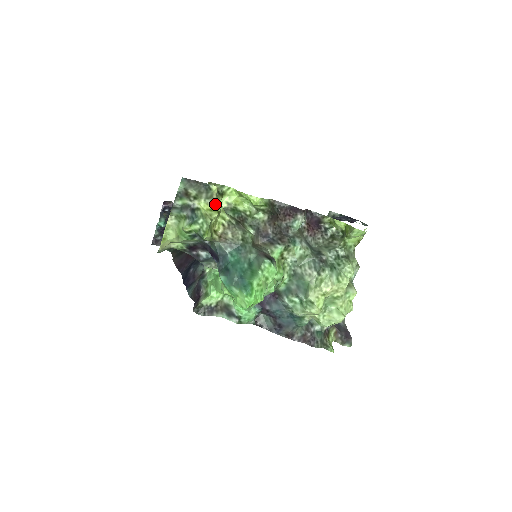
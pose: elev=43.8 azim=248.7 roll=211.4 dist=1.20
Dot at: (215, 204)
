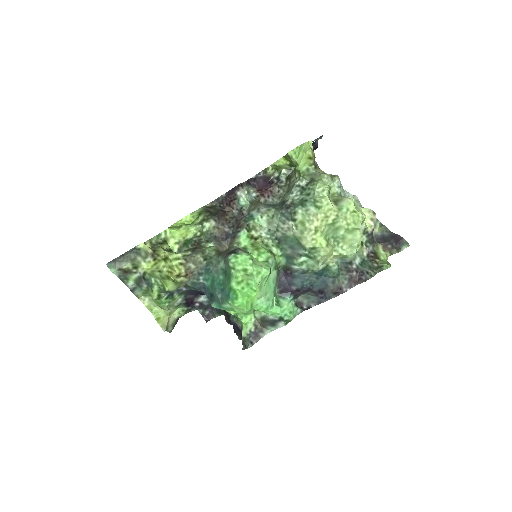
Dot at: (156, 256)
